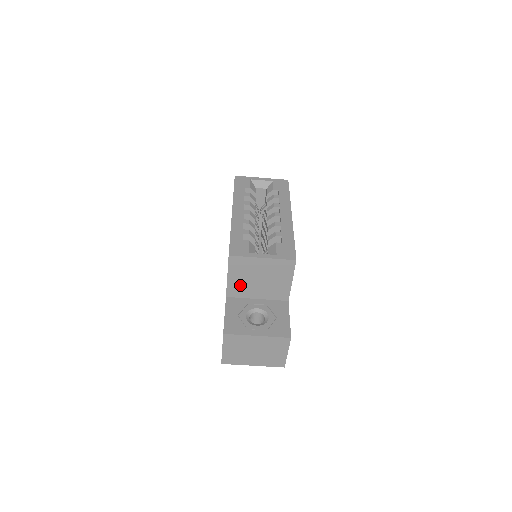
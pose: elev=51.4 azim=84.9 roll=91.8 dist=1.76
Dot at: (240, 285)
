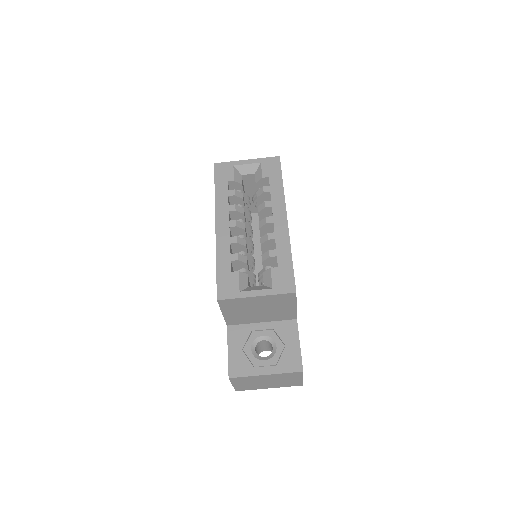
Dot at: (239, 316)
